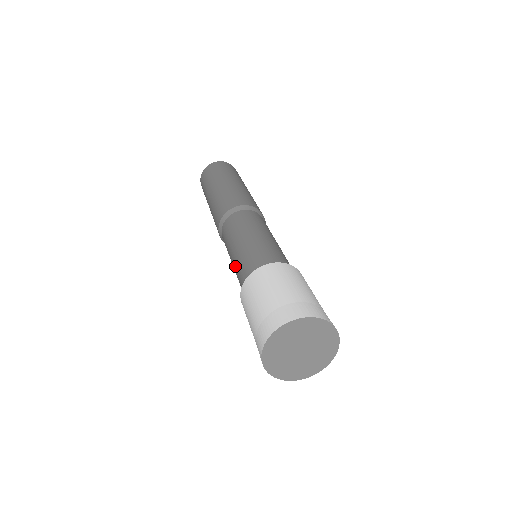
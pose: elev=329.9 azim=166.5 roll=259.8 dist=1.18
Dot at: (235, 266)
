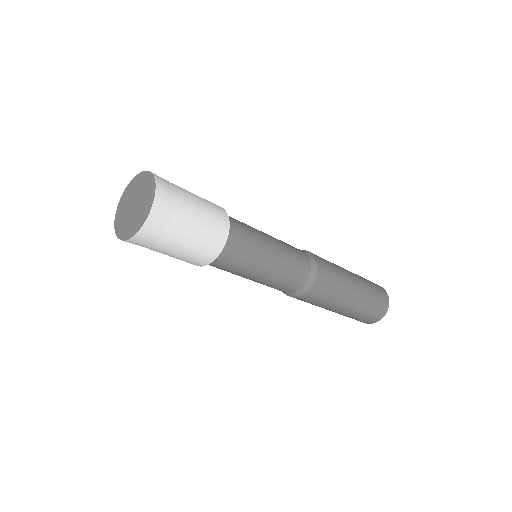
Dot at: occluded
